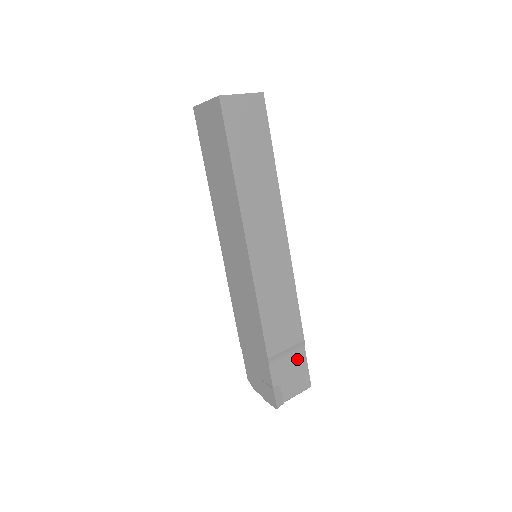
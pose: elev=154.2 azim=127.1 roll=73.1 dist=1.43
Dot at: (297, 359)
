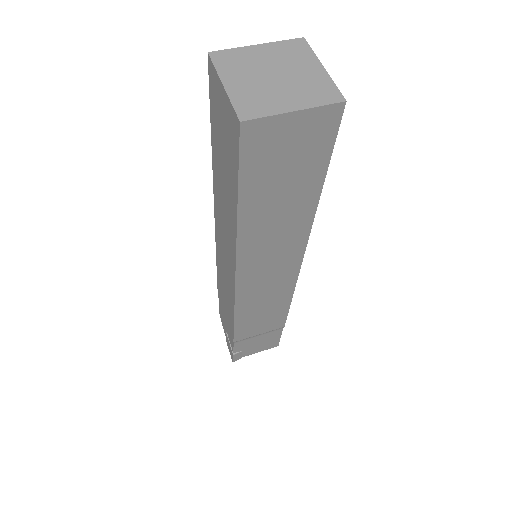
Dot at: (270, 335)
